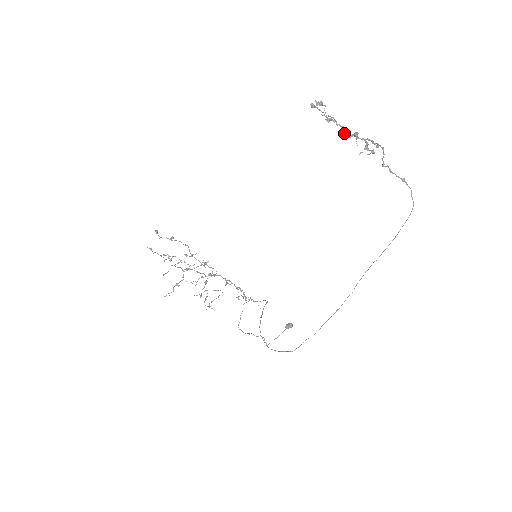
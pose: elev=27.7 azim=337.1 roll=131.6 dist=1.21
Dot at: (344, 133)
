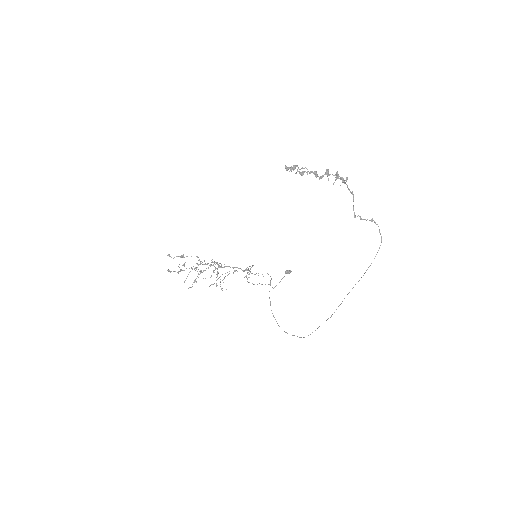
Dot at: (317, 176)
